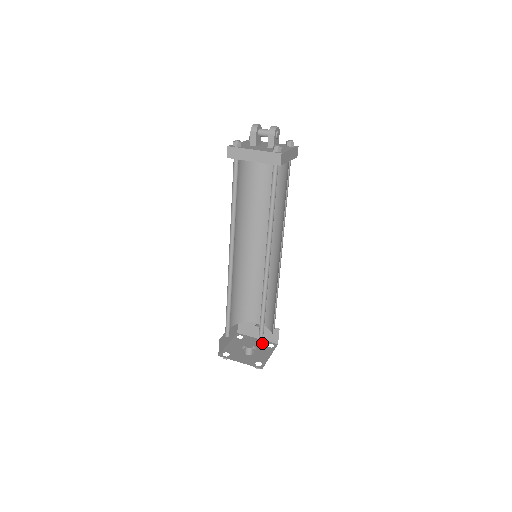
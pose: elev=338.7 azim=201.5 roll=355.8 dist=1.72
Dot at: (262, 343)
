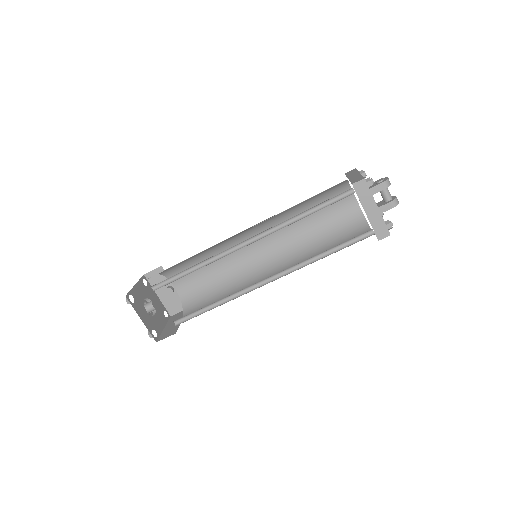
Dot at: (179, 322)
